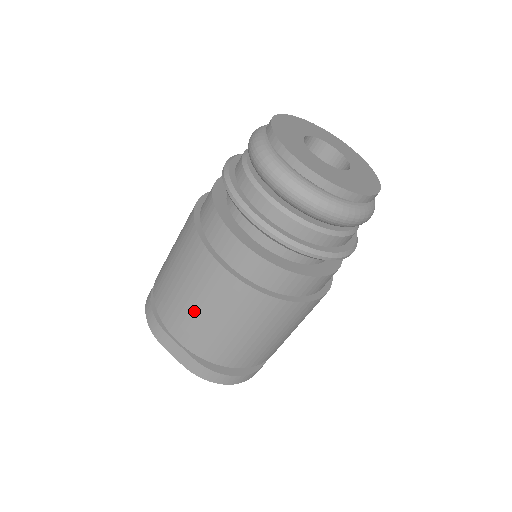
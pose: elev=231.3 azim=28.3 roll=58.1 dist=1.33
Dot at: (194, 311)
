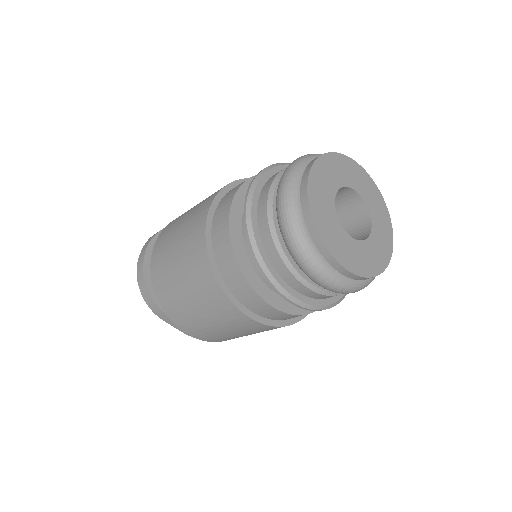
Dot at: (207, 325)
